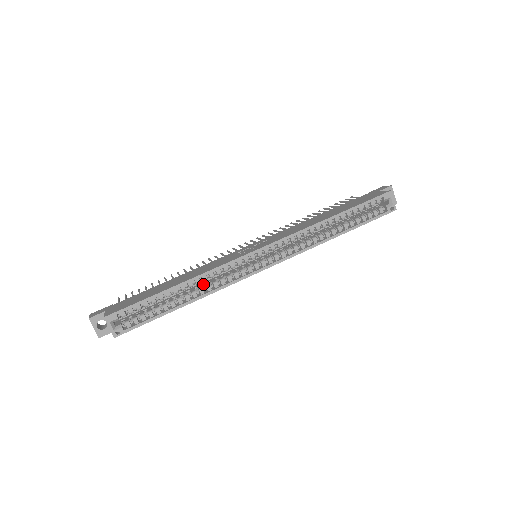
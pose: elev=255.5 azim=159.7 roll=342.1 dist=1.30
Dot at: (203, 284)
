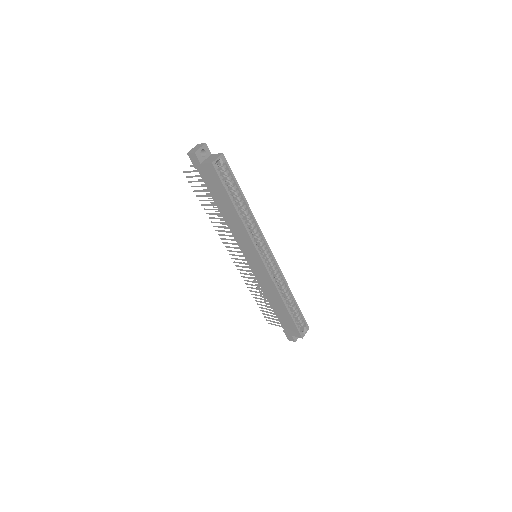
Dot at: occluded
